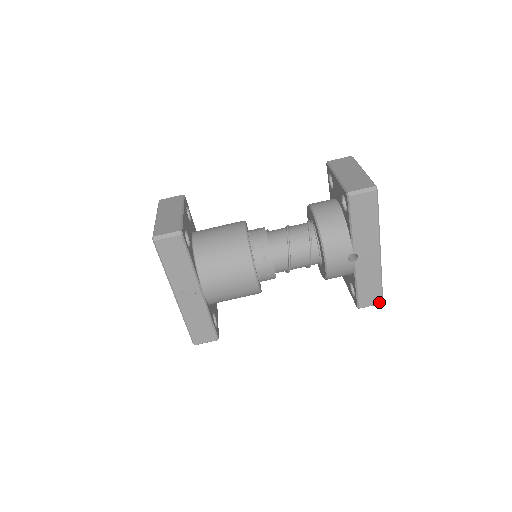
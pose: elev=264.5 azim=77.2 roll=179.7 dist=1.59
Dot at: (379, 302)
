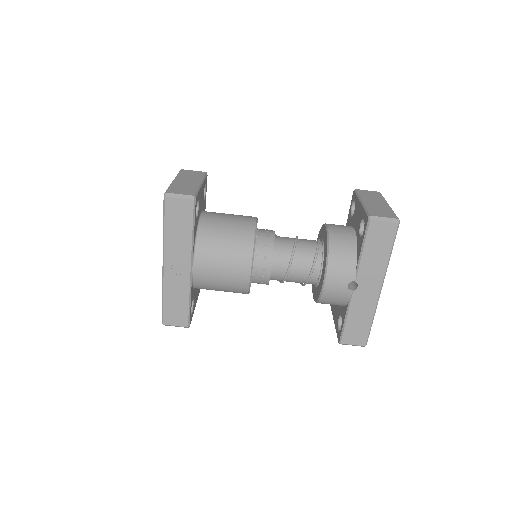
Dot at: (363, 344)
